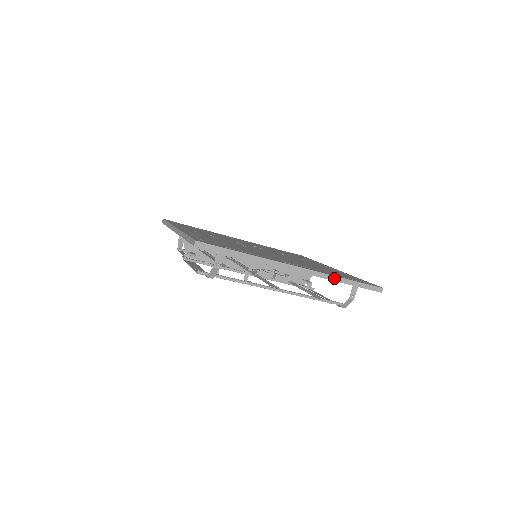
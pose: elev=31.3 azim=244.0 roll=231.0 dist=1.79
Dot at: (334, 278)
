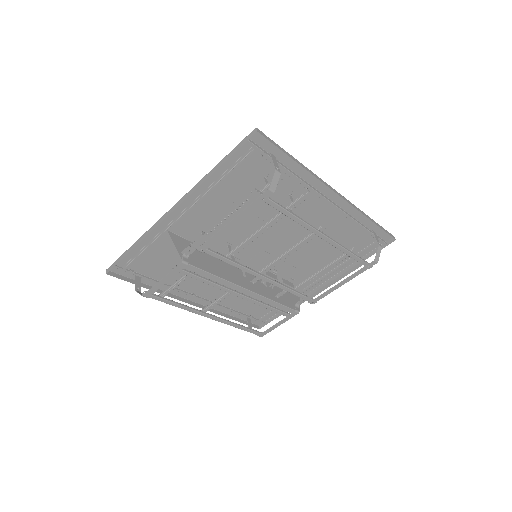
Dot at: (363, 213)
